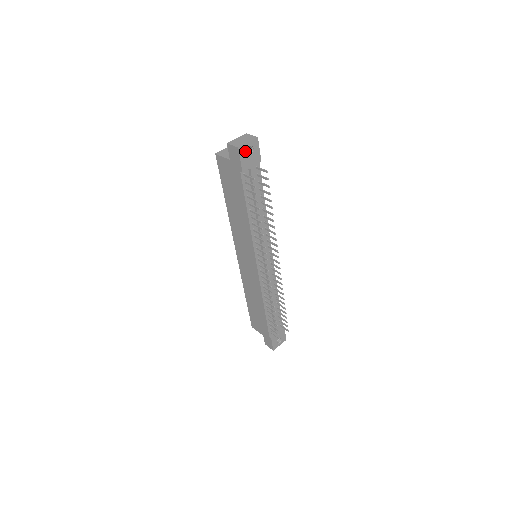
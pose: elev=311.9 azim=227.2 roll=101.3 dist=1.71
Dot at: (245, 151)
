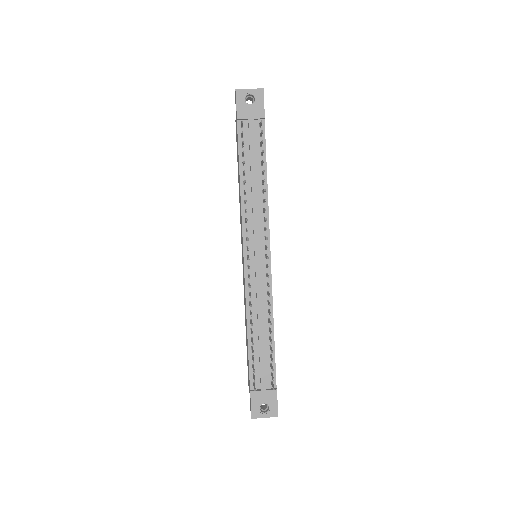
Dot at: (245, 97)
